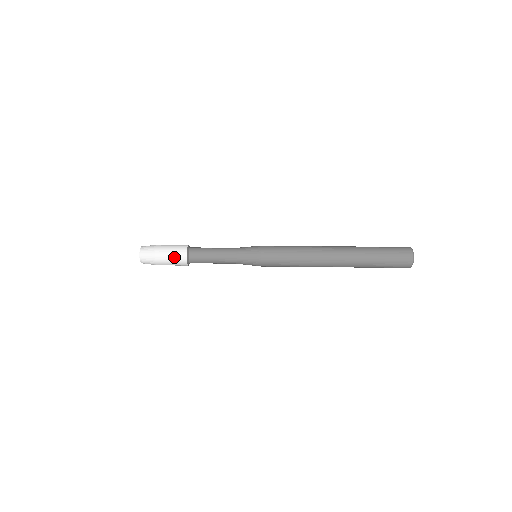
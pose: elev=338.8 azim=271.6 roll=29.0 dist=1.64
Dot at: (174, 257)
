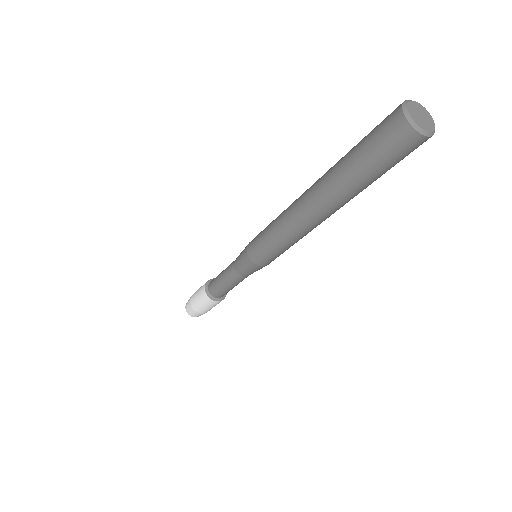
Dot at: occluded
